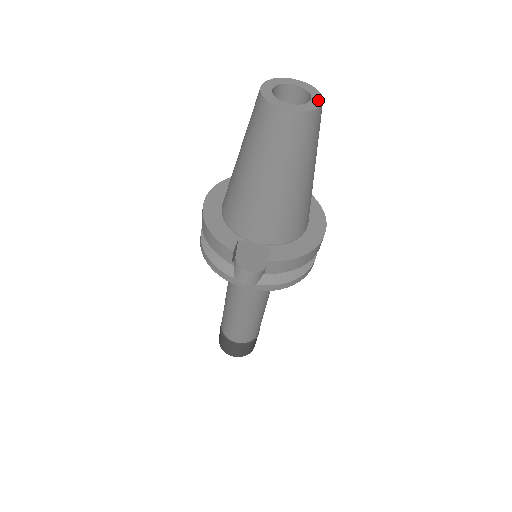
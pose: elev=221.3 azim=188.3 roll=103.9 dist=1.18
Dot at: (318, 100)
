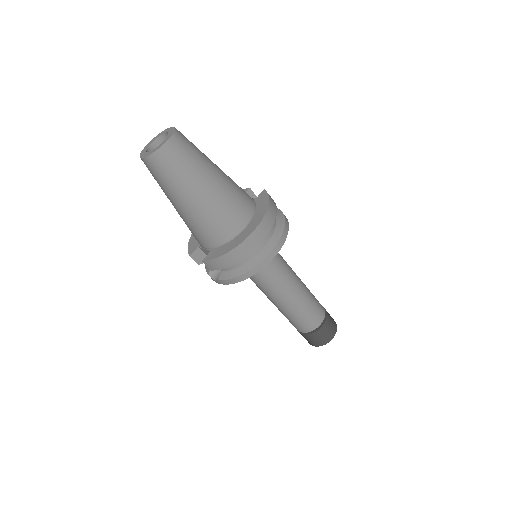
Dot at: (165, 141)
